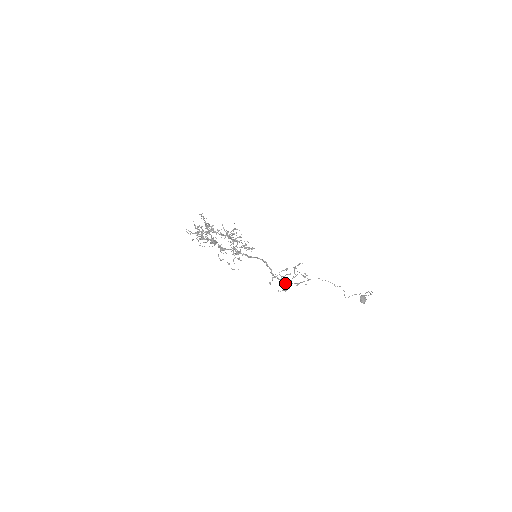
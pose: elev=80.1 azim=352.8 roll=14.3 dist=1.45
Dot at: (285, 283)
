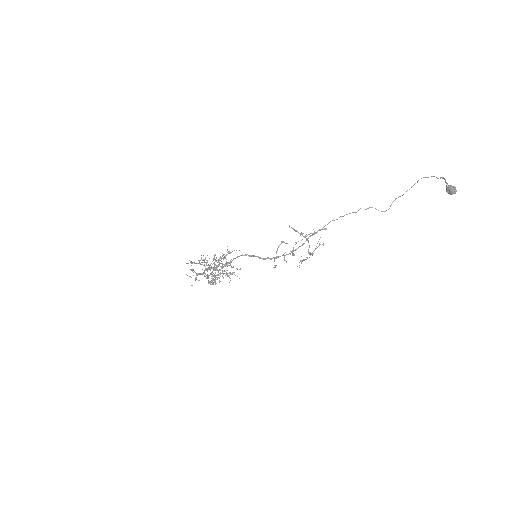
Dot at: occluded
